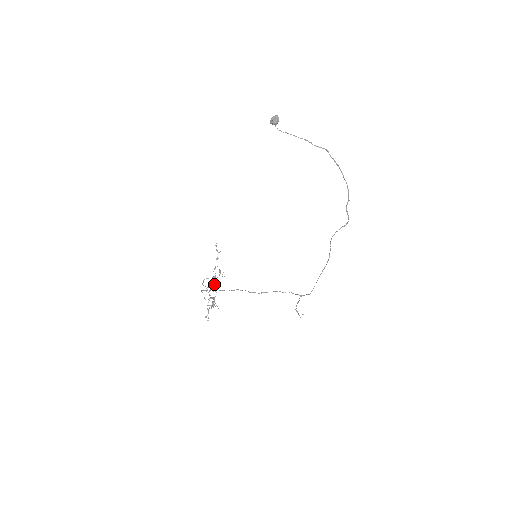
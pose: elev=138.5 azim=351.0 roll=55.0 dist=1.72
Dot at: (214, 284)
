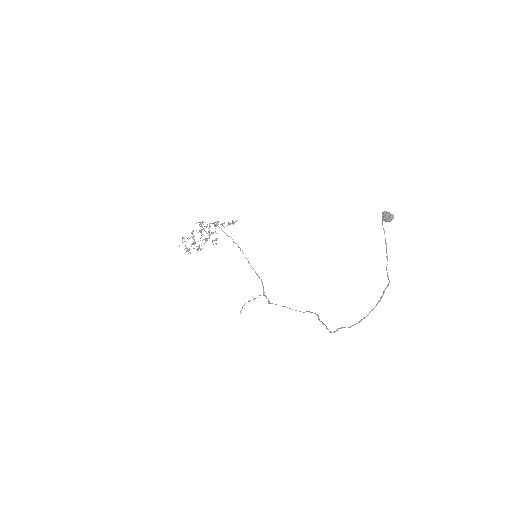
Dot at: (204, 239)
